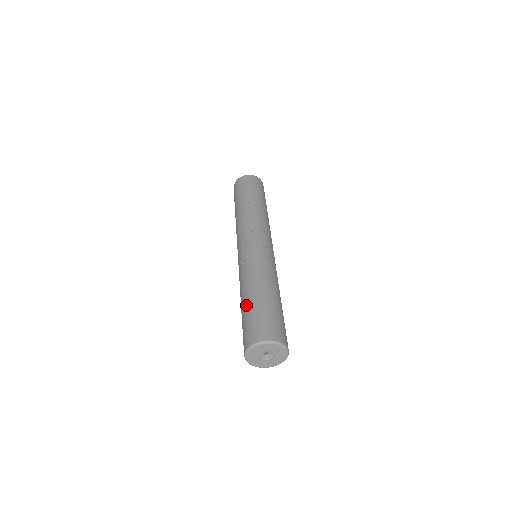
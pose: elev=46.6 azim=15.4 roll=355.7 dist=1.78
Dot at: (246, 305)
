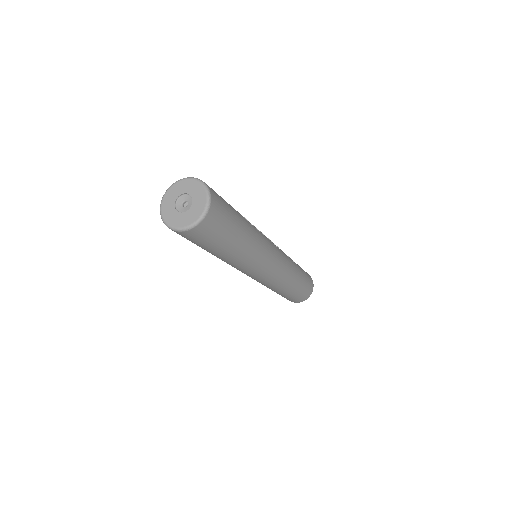
Dot at: occluded
